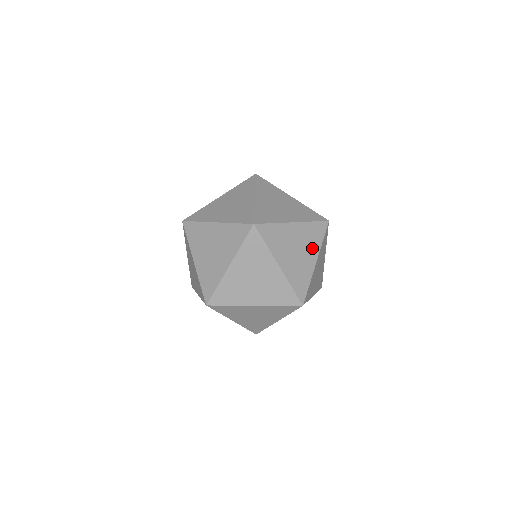
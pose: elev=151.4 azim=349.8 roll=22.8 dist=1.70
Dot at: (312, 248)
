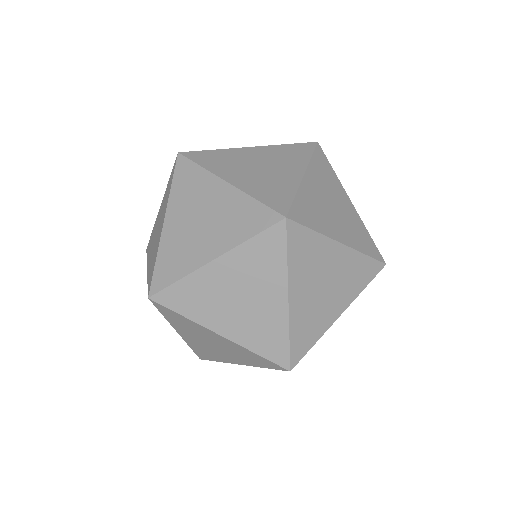
Dot at: occluded
